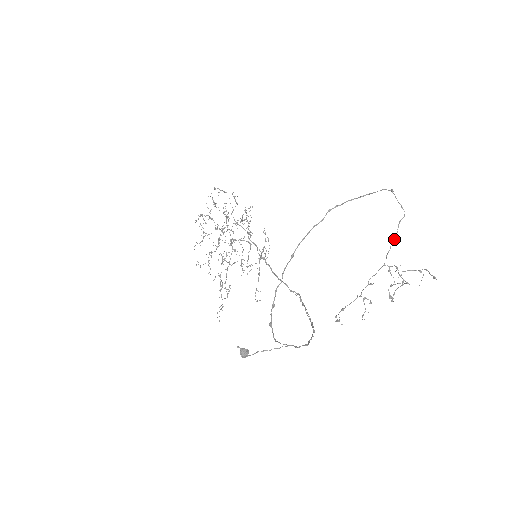
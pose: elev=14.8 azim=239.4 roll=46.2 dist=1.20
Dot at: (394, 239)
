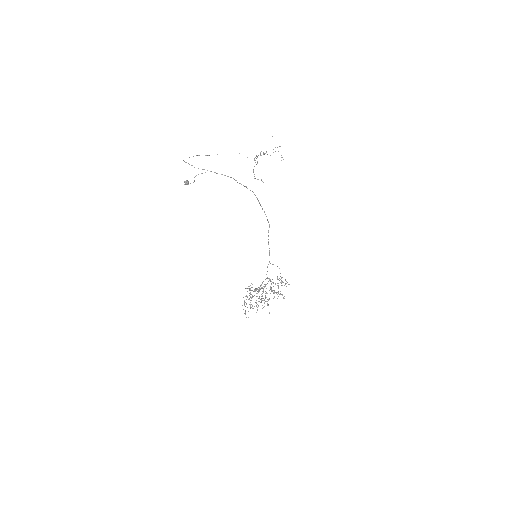
Dot at: (256, 155)
